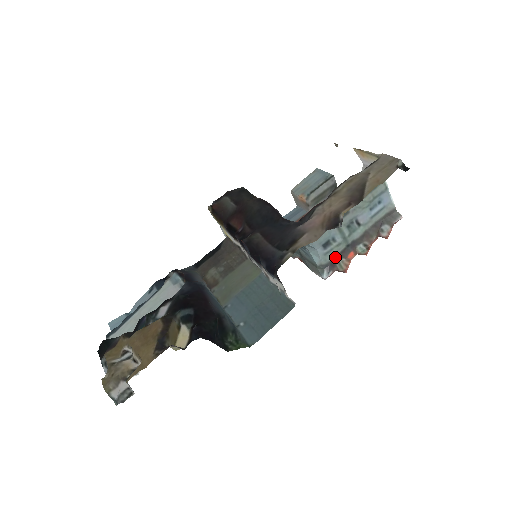
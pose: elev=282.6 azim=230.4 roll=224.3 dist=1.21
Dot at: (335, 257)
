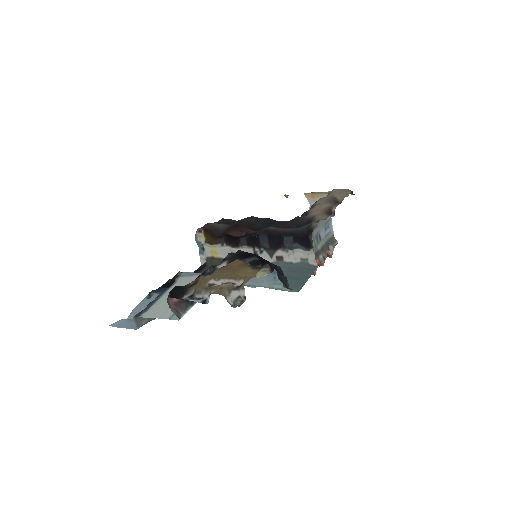
Dot at: occluded
